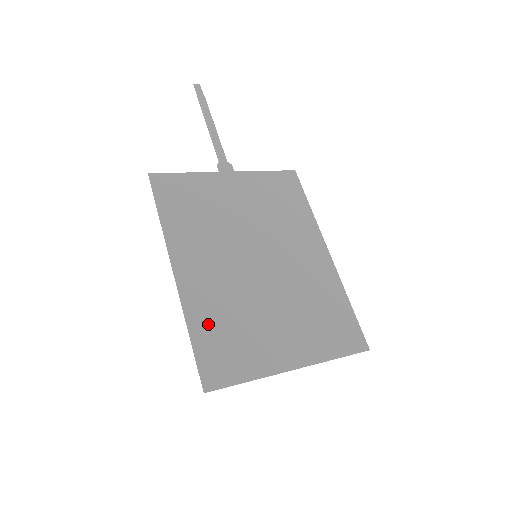
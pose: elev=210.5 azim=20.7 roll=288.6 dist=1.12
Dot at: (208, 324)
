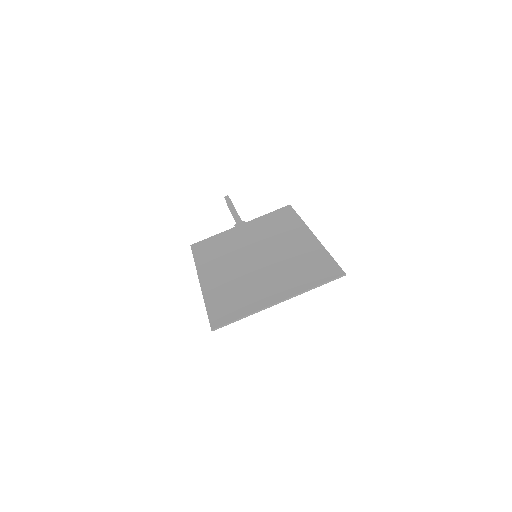
Dot at: (218, 298)
